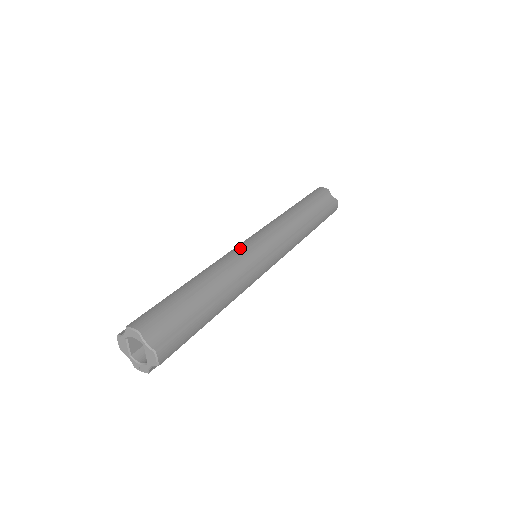
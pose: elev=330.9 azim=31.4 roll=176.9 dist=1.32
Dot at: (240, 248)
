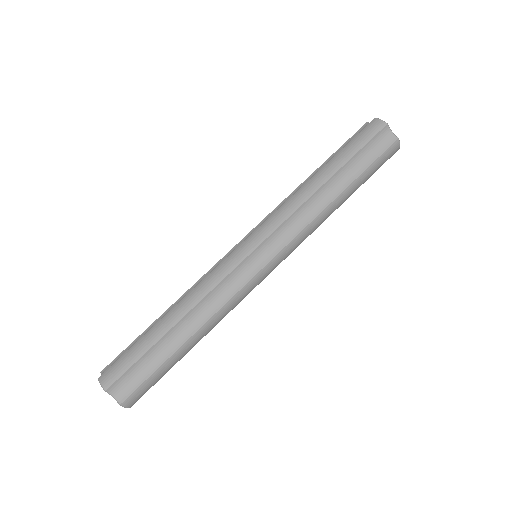
Dot at: (226, 265)
